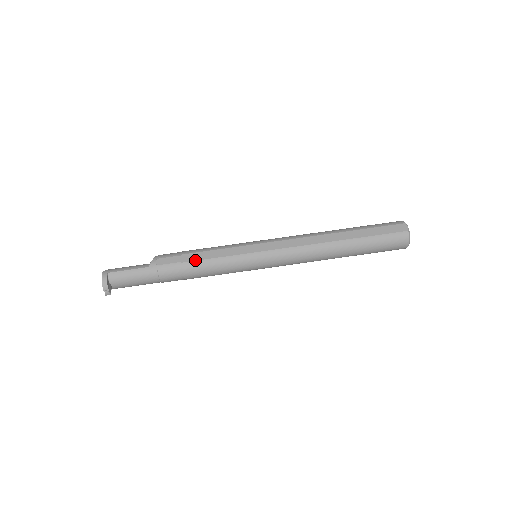
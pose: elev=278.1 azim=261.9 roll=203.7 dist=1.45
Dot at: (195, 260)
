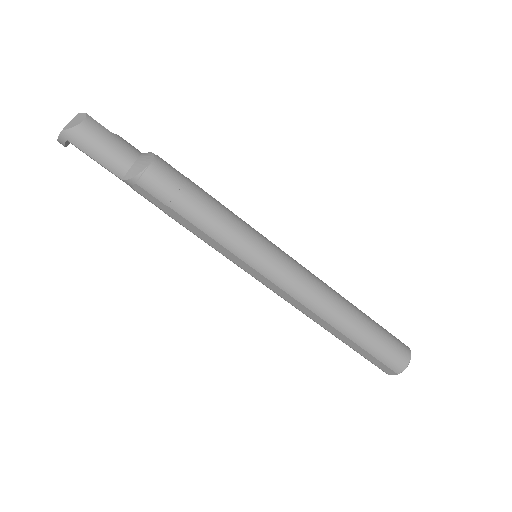
Dot at: (179, 223)
